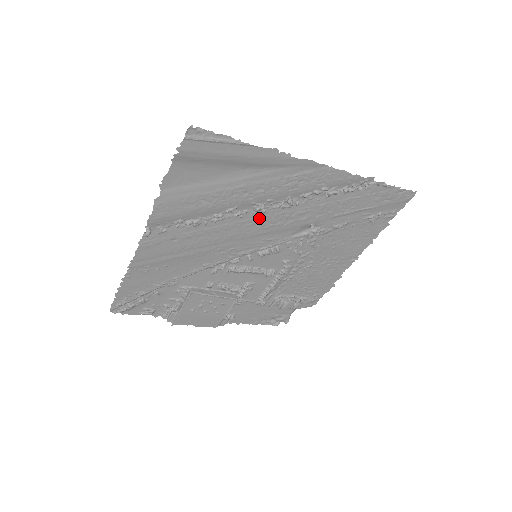
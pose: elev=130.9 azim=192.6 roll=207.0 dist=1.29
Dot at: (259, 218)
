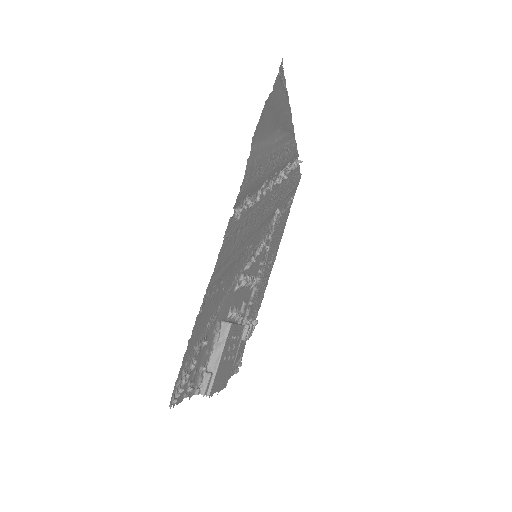
Dot at: (268, 198)
